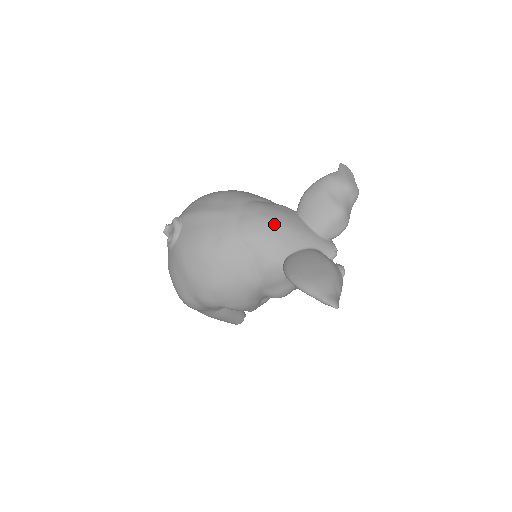
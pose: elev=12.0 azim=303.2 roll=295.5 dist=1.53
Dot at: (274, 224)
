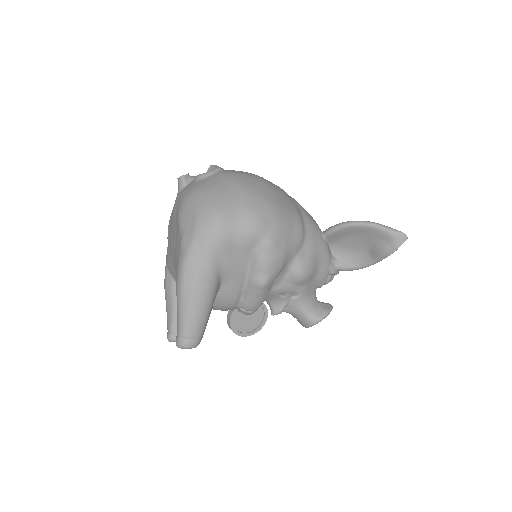
Dot at: occluded
